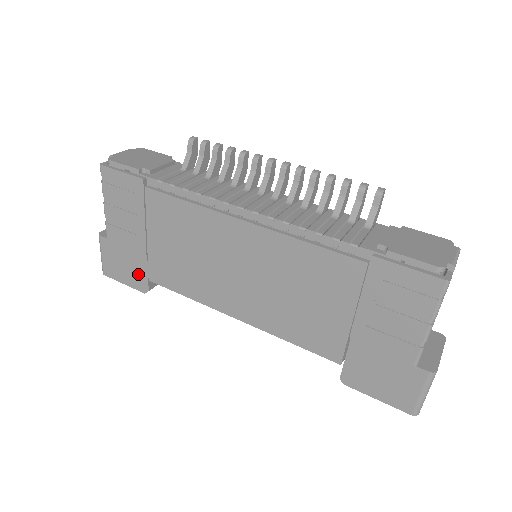
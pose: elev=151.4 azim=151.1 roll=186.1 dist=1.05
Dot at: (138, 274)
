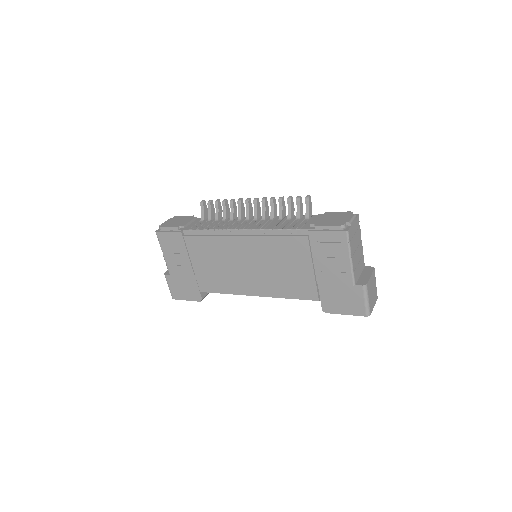
Dot at: (193, 290)
